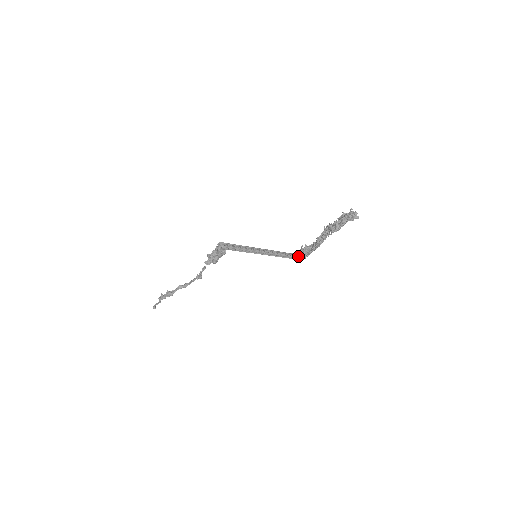
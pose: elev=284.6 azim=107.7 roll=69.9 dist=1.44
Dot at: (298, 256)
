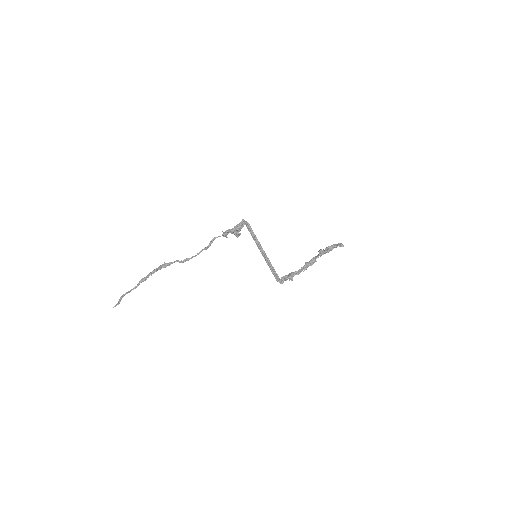
Dot at: (283, 278)
